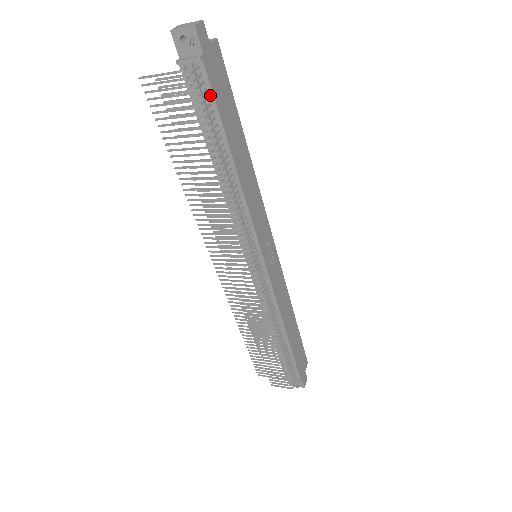
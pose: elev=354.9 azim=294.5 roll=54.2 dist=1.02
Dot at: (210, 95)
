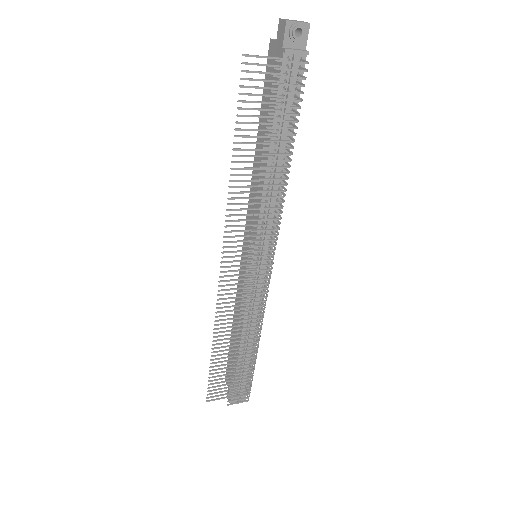
Dot at: (298, 88)
